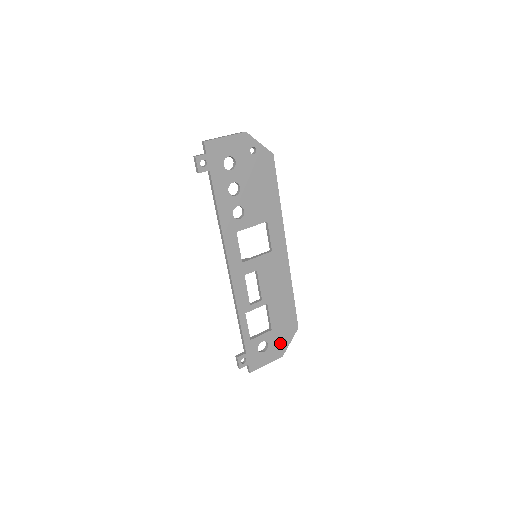
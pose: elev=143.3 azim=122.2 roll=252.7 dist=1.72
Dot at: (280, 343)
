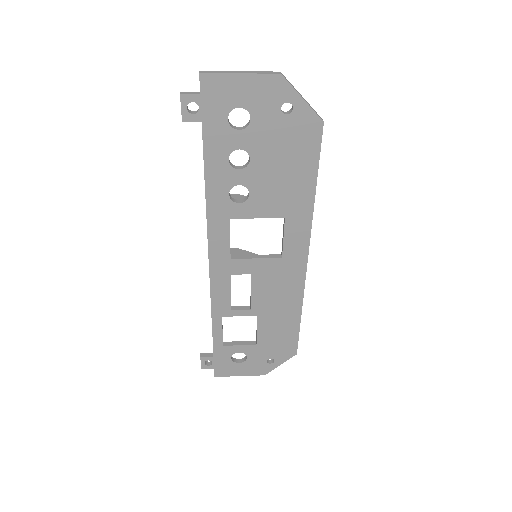
Dot at: (265, 361)
